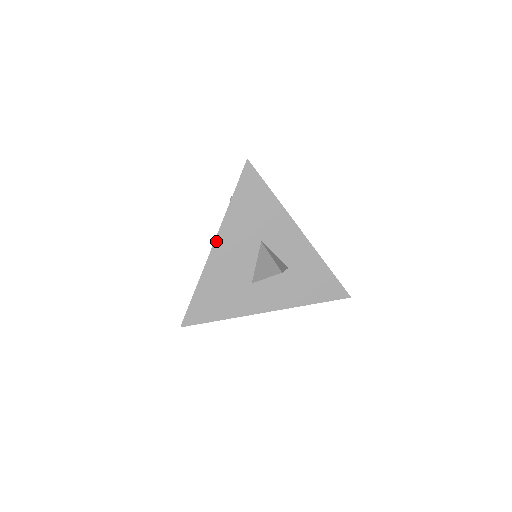
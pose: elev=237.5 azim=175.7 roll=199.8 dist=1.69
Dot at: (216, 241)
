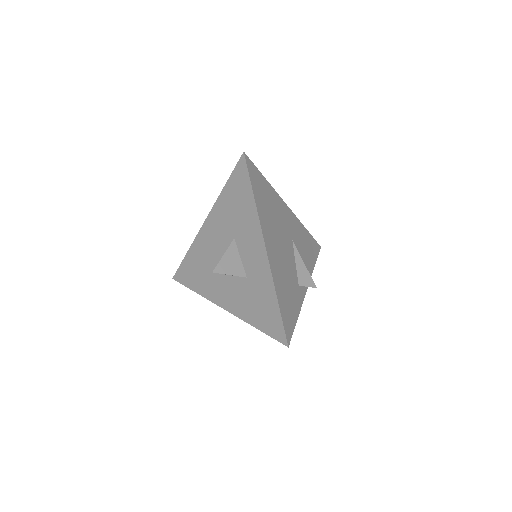
Dot at: (207, 220)
